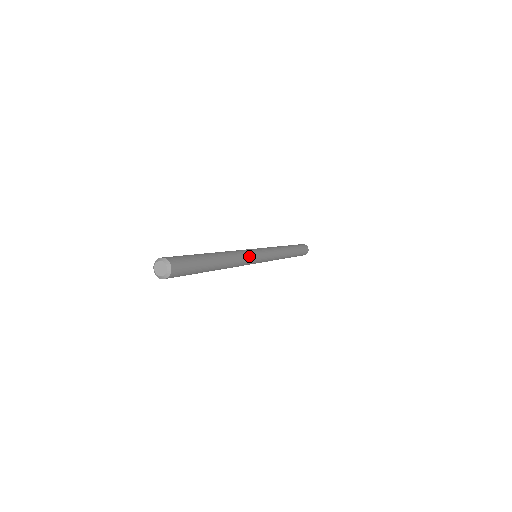
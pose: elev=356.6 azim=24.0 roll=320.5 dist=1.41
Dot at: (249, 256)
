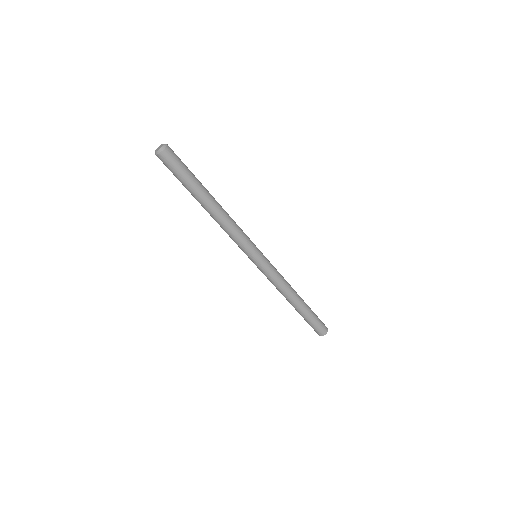
Dot at: occluded
